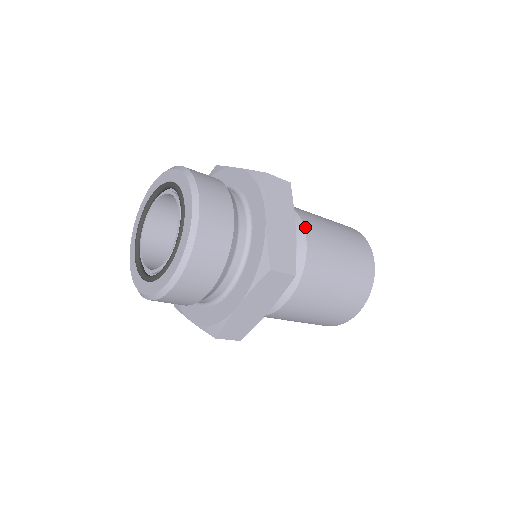
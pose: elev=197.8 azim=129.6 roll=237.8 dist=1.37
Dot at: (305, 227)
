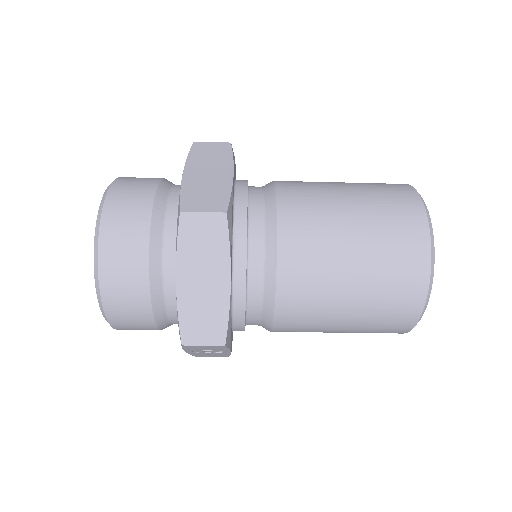
Dot at: (277, 185)
